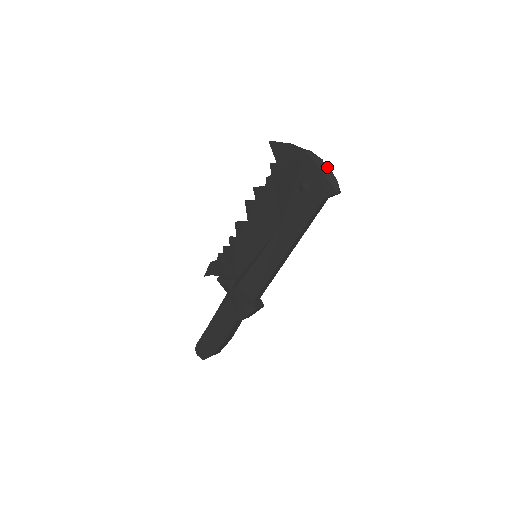
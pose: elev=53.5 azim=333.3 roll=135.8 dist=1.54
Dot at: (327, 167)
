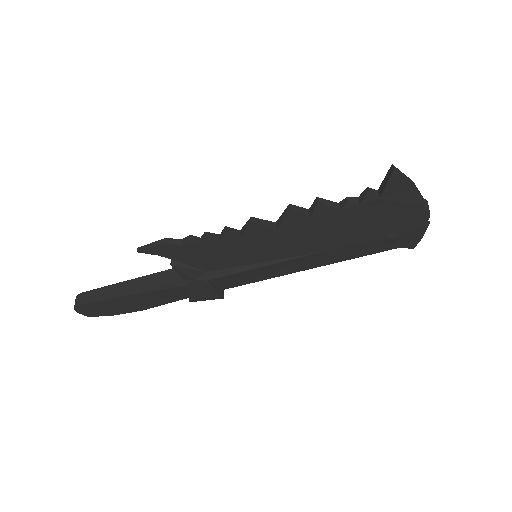
Dot at: (428, 225)
